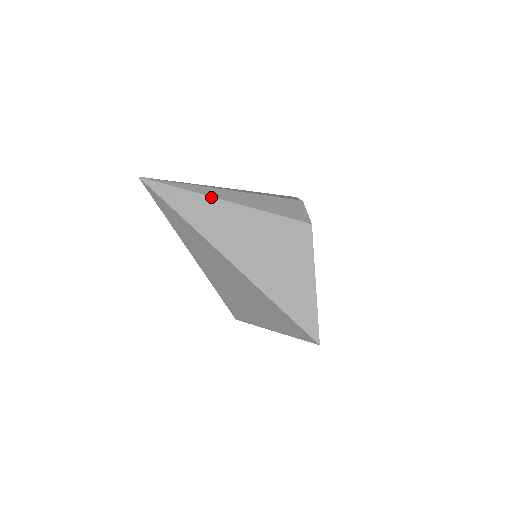
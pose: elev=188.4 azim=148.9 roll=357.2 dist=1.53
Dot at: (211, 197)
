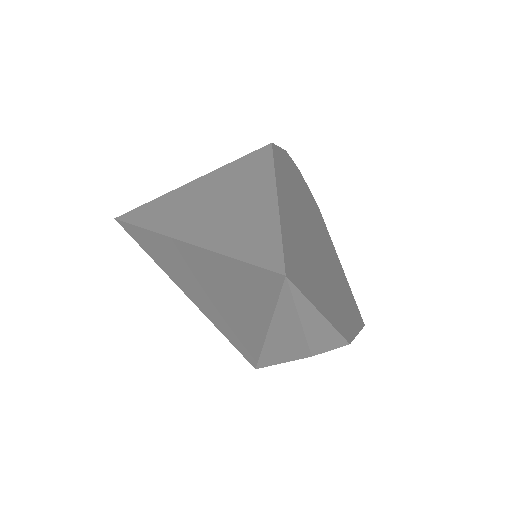
Dot at: (169, 192)
